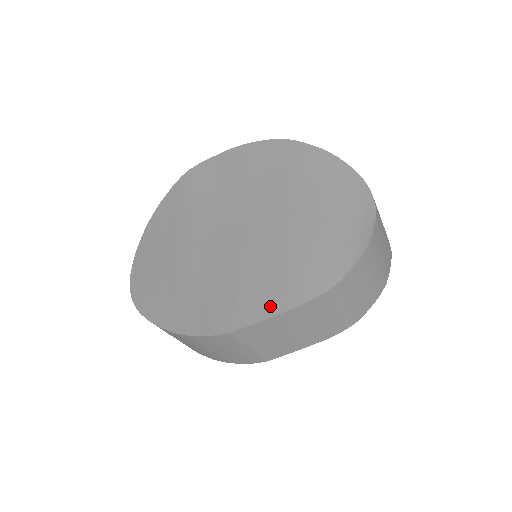
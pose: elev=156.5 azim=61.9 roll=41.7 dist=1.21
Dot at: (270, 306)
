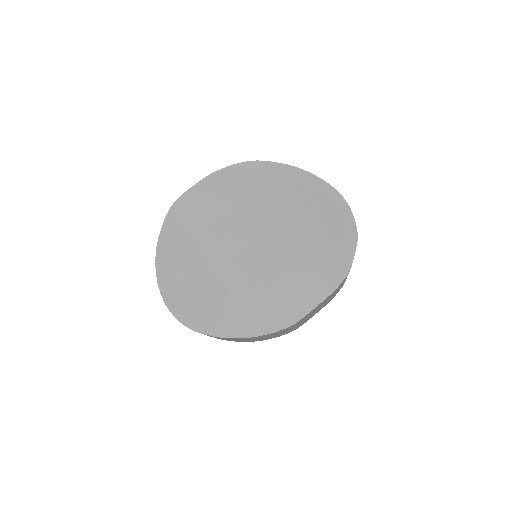
Dot at: (315, 296)
